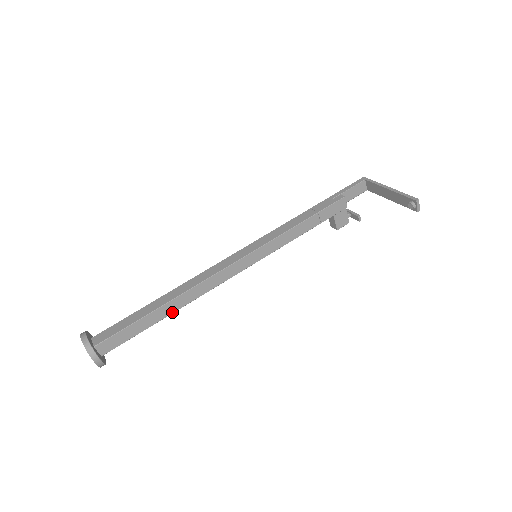
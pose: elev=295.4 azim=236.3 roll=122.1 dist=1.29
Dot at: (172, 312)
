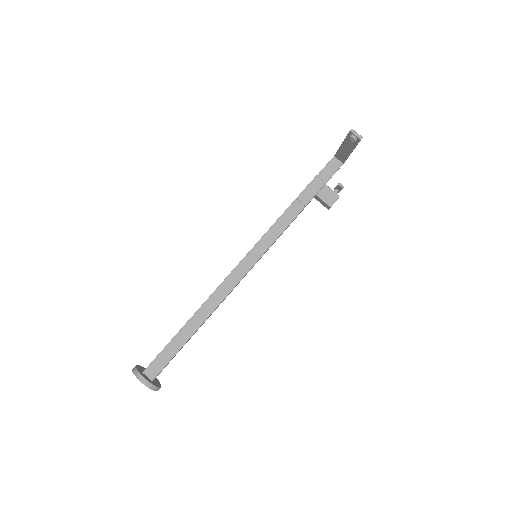
Dot at: (198, 326)
